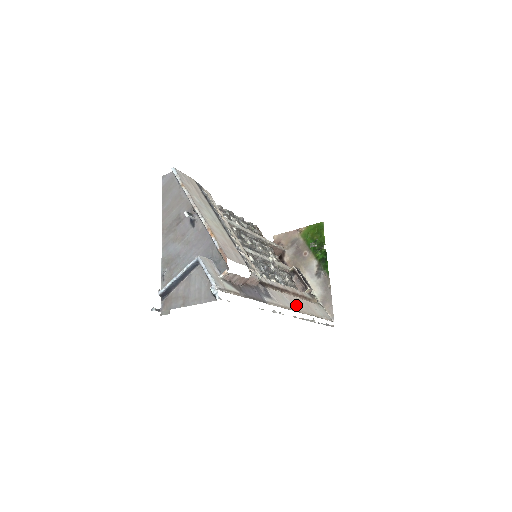
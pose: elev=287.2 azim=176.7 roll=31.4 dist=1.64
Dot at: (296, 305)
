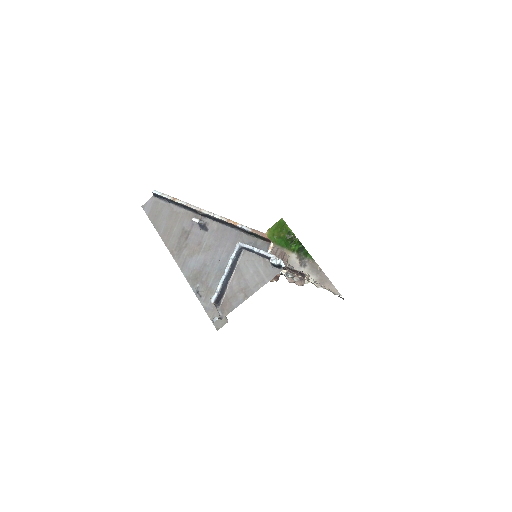
Dot at: occluded
